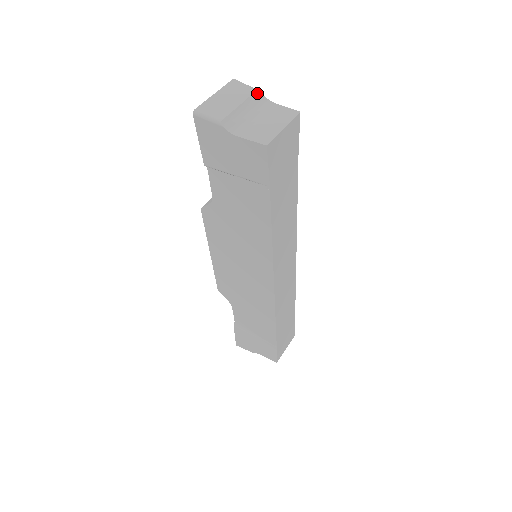
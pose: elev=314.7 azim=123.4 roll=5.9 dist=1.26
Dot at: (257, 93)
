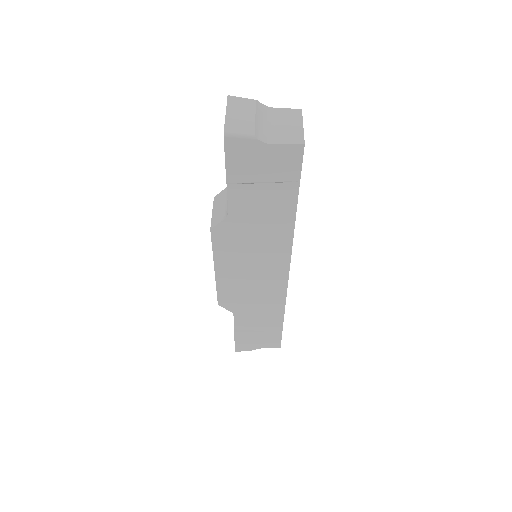
Dot at: (257, 103)
